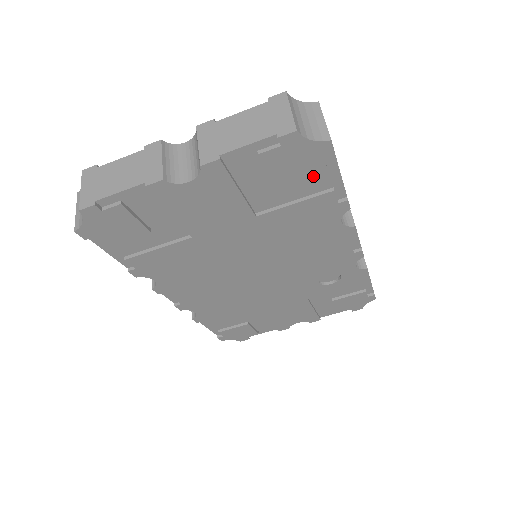
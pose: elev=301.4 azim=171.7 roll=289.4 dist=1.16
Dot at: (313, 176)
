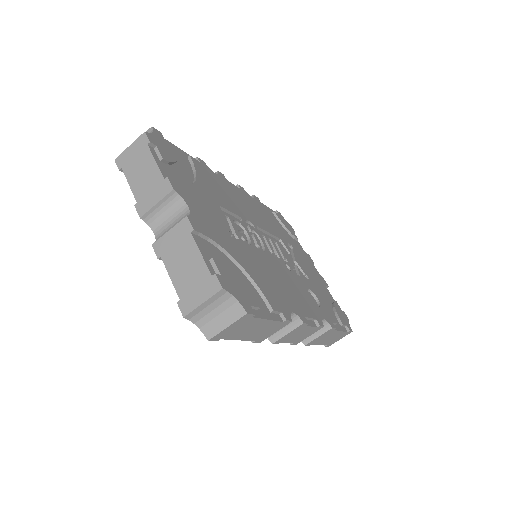
Dot at: occluded
